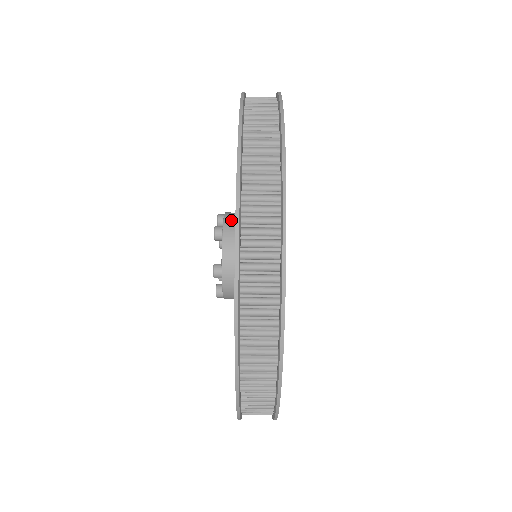
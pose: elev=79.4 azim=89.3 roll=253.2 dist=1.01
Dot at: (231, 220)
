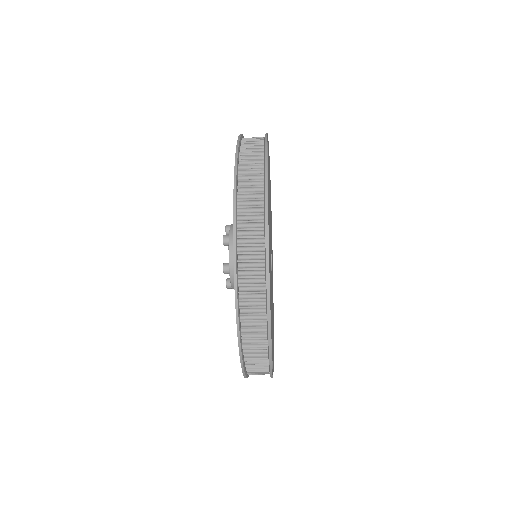
Dot at: occluded
